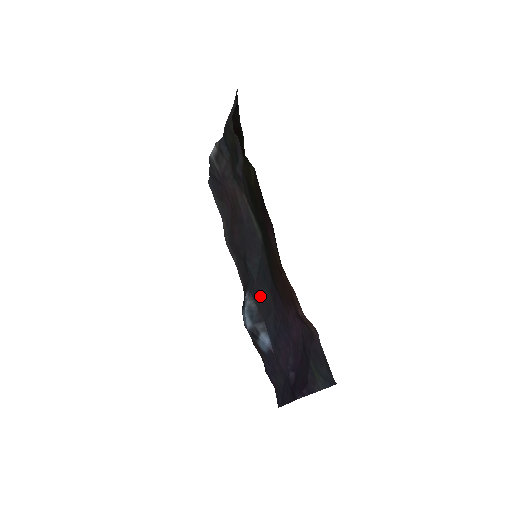
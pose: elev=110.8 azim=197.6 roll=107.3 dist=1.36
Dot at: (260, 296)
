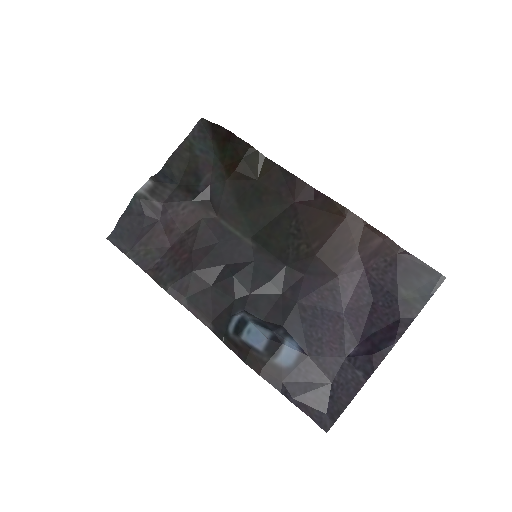
Dot at: (263, 304)
